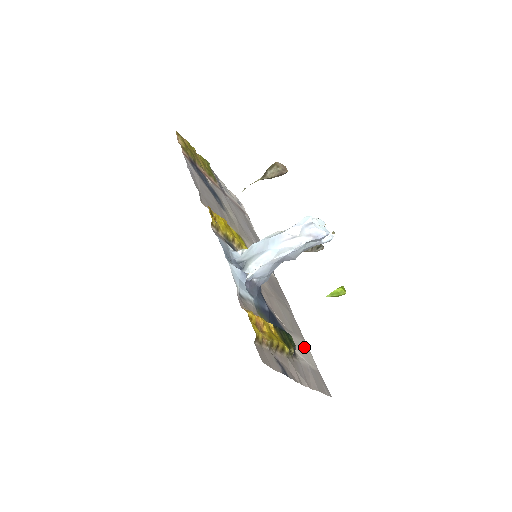
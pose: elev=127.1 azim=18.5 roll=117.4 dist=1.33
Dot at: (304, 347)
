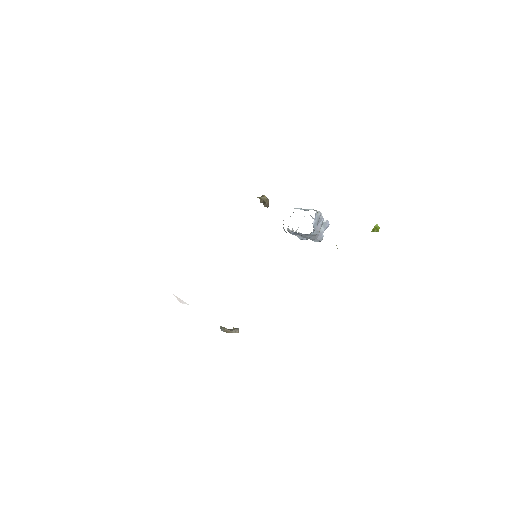
Dot at: occluded
